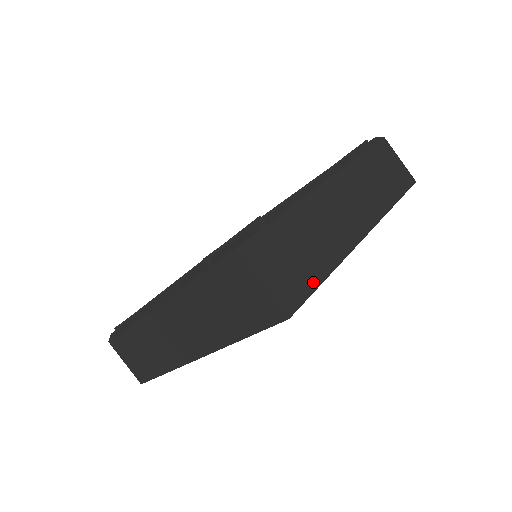
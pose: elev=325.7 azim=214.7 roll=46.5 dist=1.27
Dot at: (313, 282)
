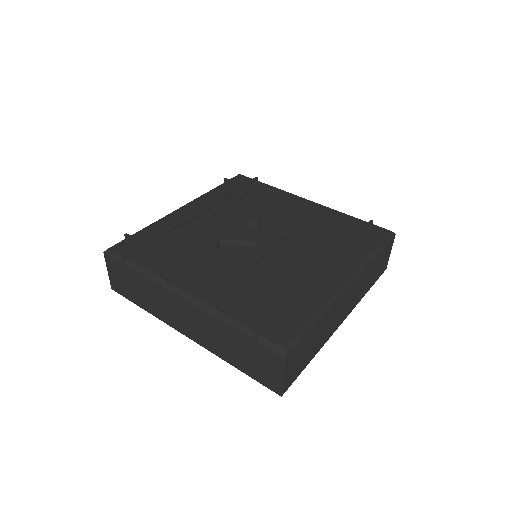
Dot at: (303, 368)
